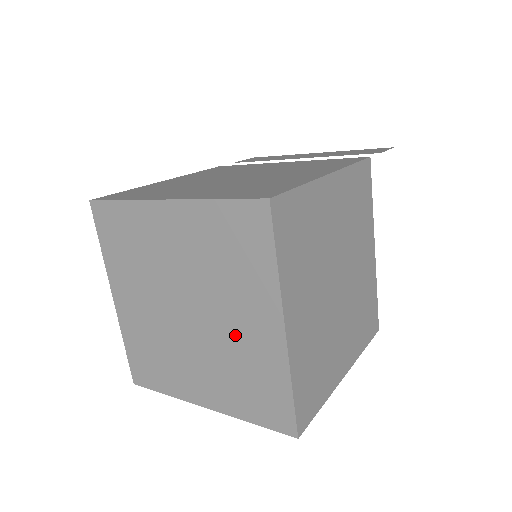
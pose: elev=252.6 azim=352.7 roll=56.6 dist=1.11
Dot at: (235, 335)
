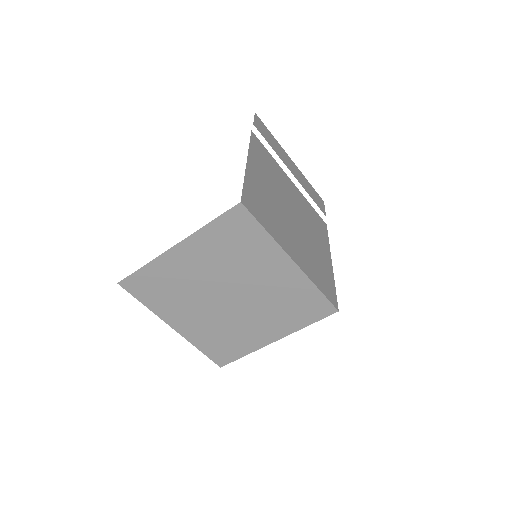
Dot at: (245, 325)
